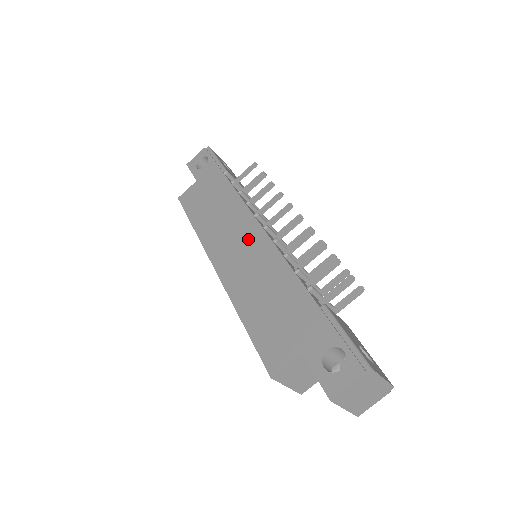
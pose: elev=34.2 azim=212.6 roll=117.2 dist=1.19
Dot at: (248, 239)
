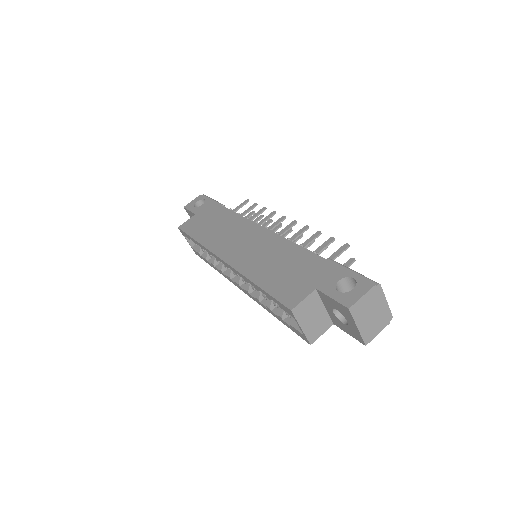
Dot at: (252, 236)
